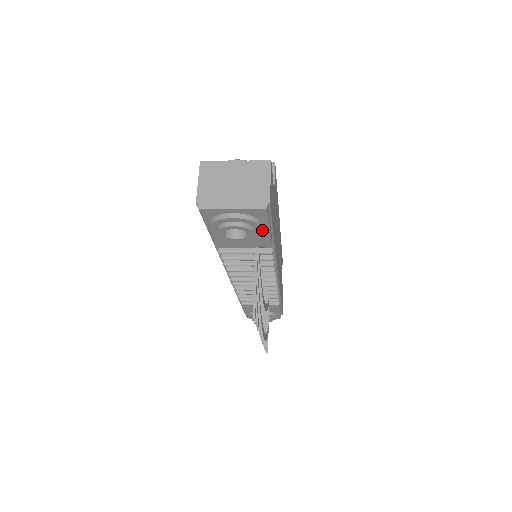
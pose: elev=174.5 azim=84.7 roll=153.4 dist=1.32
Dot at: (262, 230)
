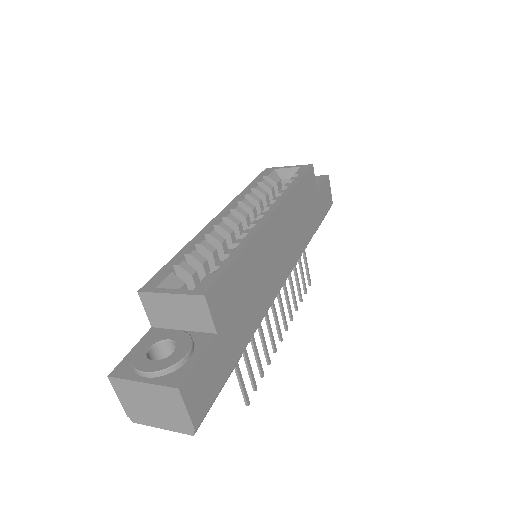
Dot at: occluded
